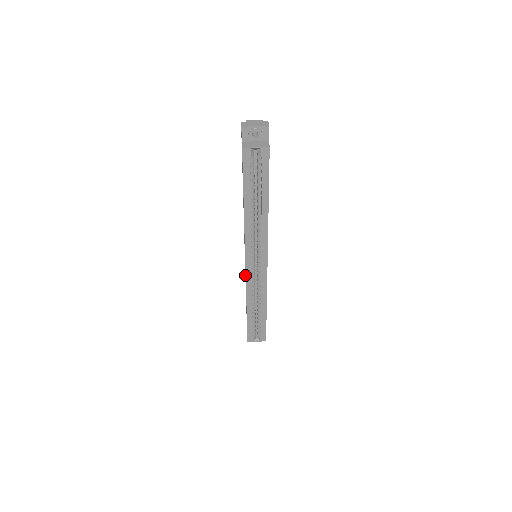
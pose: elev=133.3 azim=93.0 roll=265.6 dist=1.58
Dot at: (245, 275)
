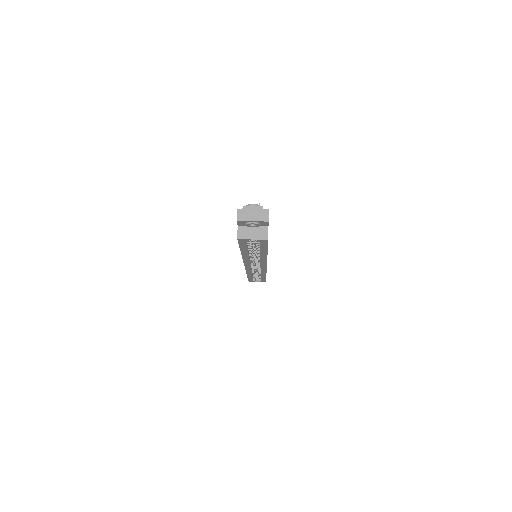
Dot at: occluded
